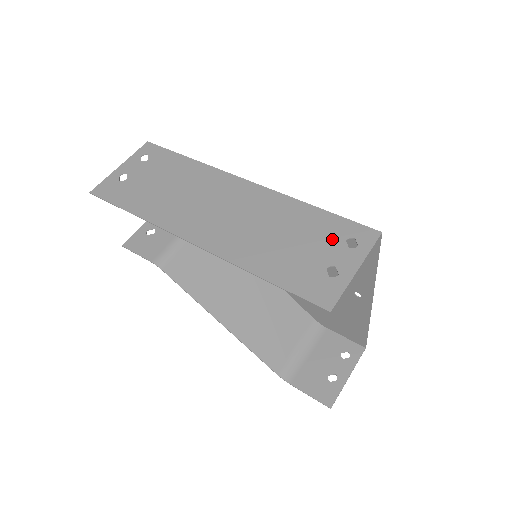
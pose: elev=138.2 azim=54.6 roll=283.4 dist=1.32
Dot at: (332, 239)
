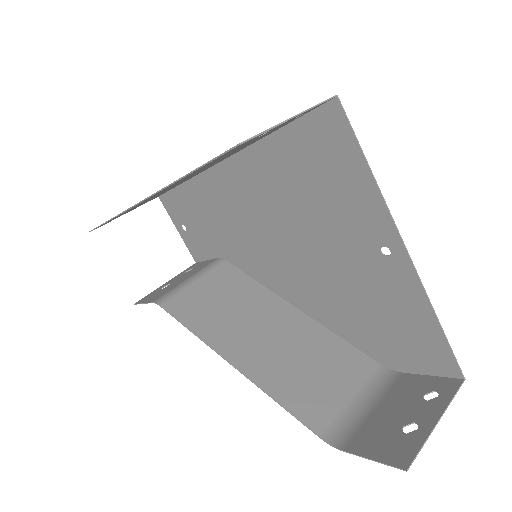
Dot at: occluded
